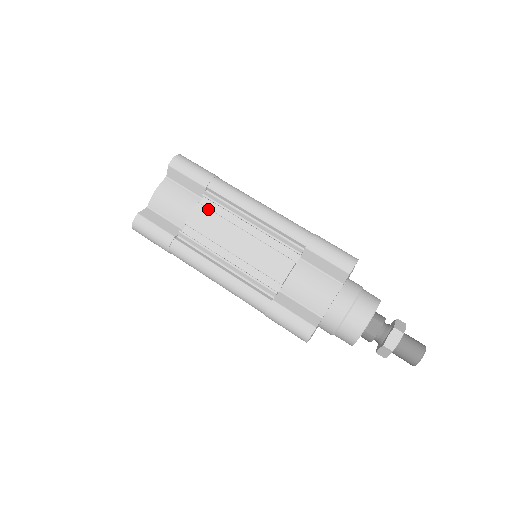
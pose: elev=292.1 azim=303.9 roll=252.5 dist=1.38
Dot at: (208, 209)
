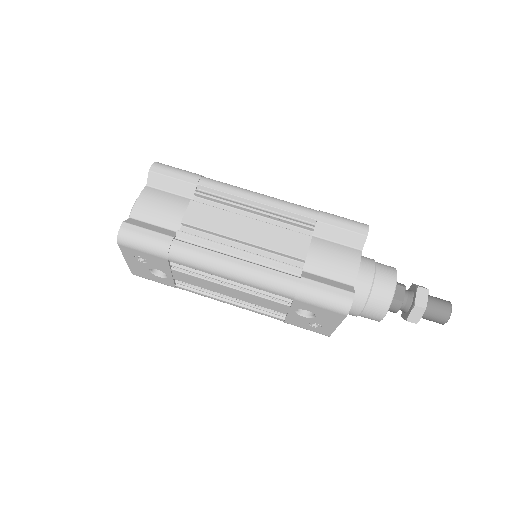
Dot at: (205, 204)
